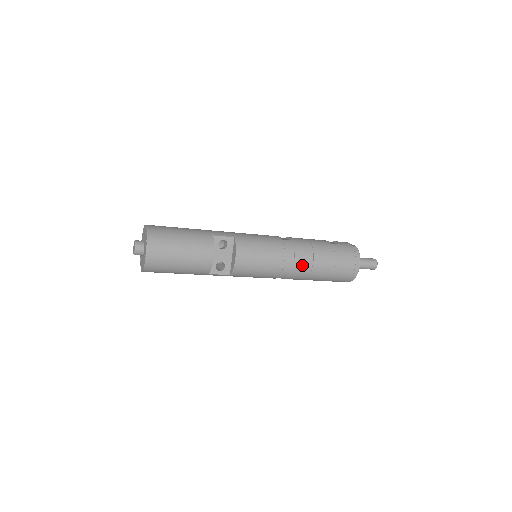
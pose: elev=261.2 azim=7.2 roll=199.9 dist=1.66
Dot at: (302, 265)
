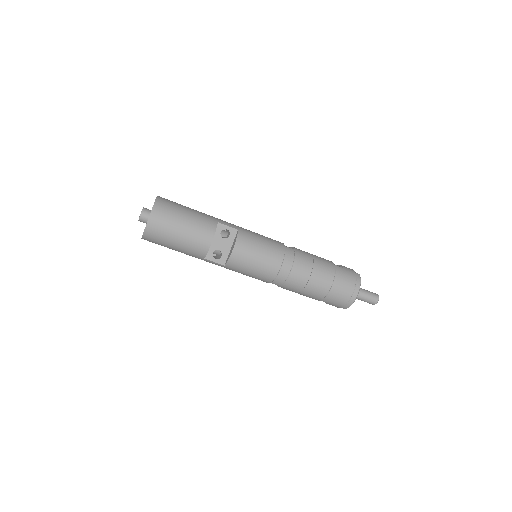
Dot at: (298, 275)
